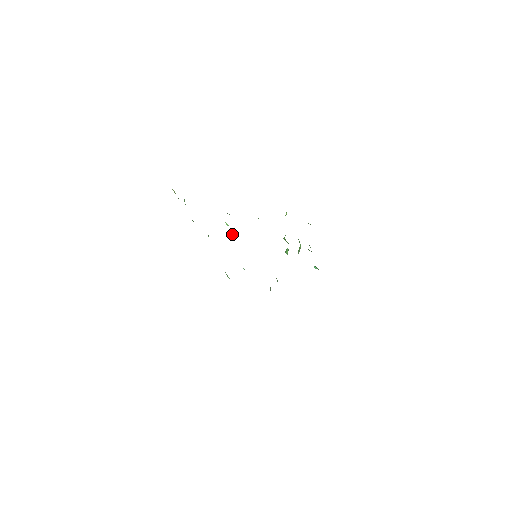
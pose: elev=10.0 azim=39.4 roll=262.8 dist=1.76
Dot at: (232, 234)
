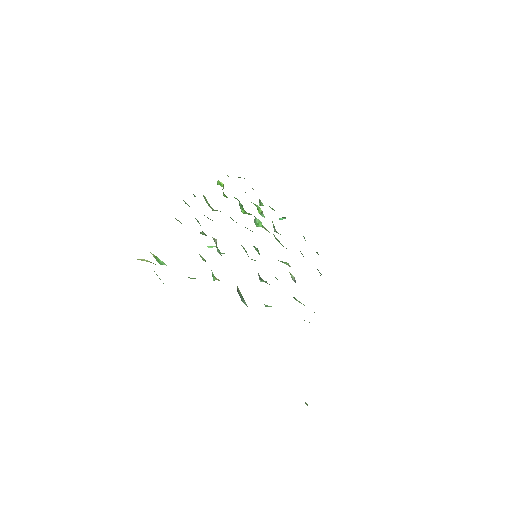
Dot at: (220, 253)
